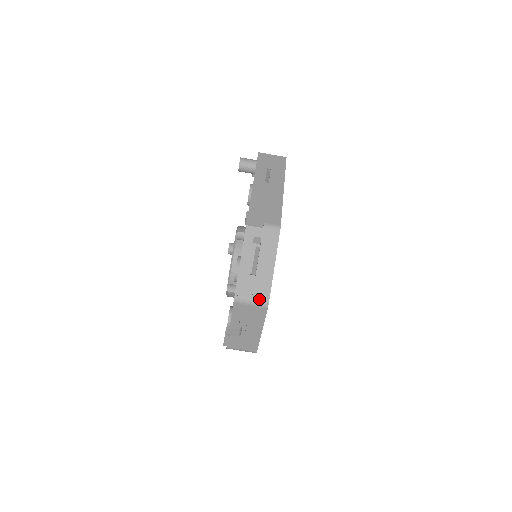
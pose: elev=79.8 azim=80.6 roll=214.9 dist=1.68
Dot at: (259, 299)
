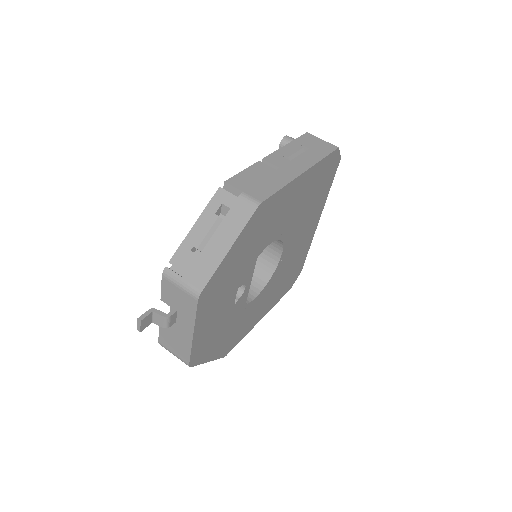
Dot at: (191, 283)
